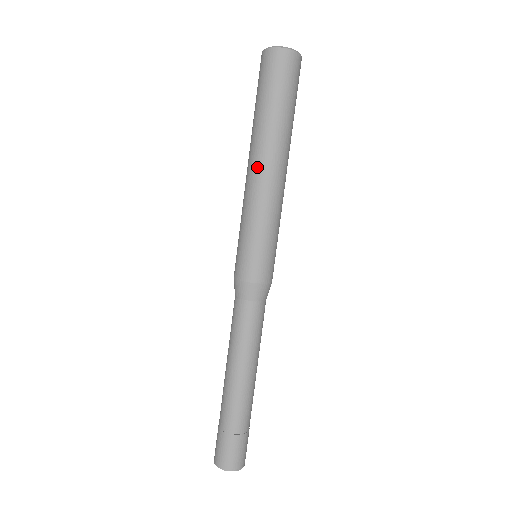
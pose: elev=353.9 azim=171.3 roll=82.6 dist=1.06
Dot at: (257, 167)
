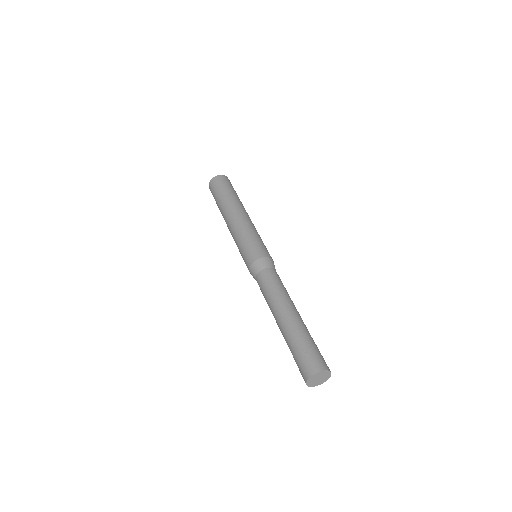
Dot at: (232, 215)
